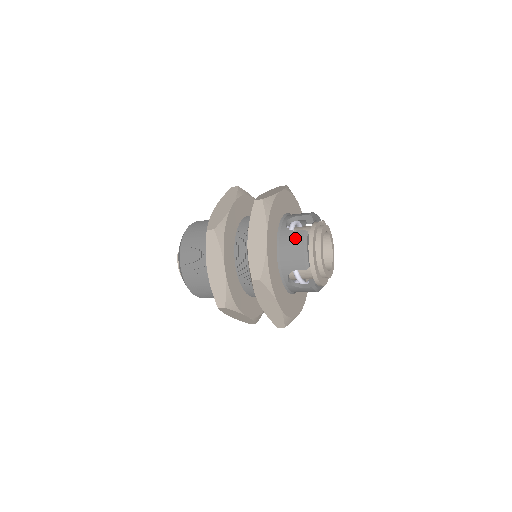
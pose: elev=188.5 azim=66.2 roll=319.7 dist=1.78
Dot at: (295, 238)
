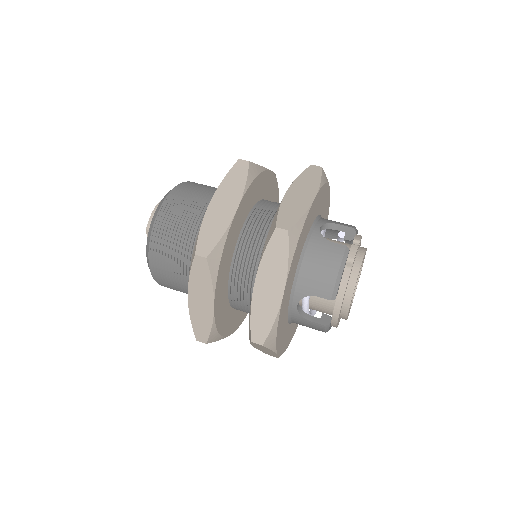
Dot at: (313, 327)
